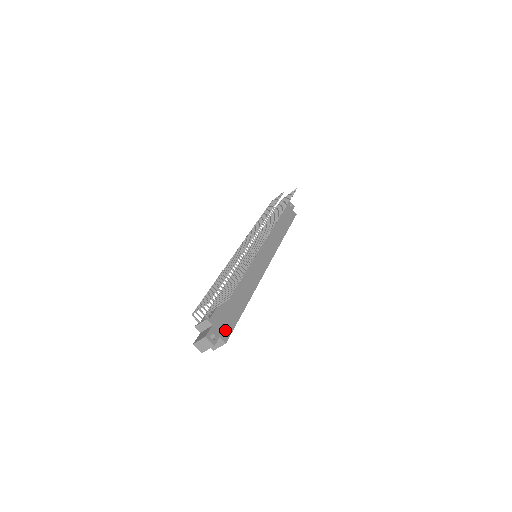
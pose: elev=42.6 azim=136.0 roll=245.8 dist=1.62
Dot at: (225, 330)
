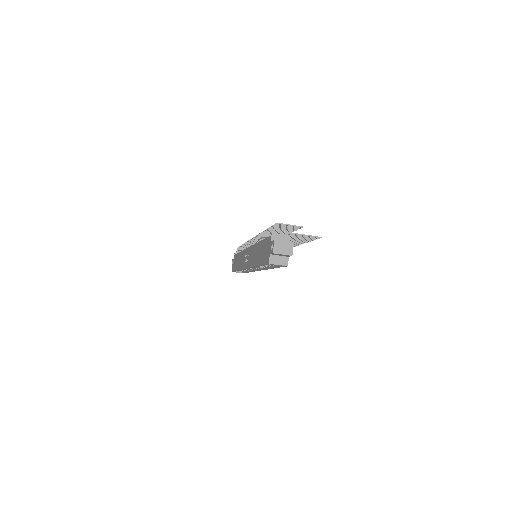
Dot at: occluded
